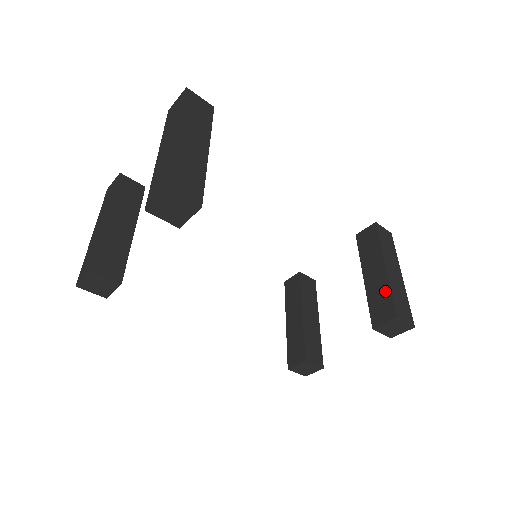
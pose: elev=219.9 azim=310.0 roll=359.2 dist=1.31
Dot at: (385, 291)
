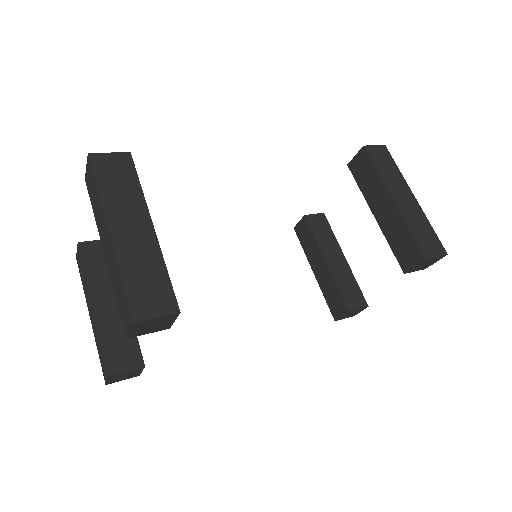
Dot at: (403, 230)
